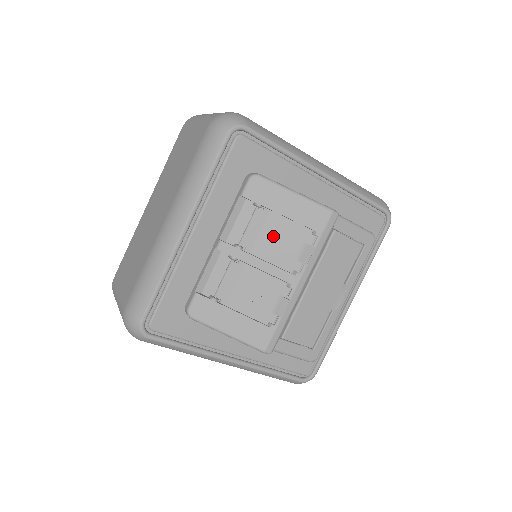
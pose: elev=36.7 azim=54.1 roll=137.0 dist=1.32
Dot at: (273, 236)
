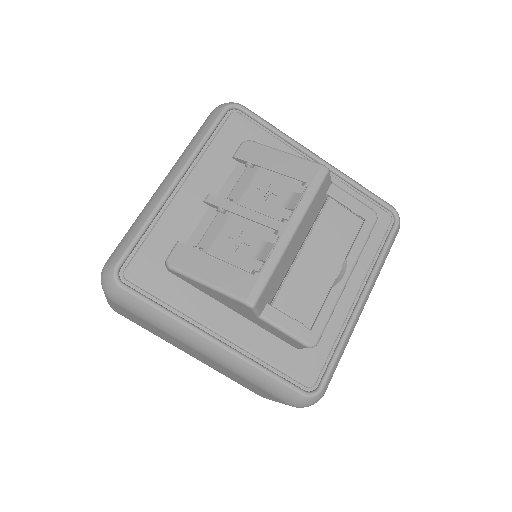
Dot at: (261, 188)
